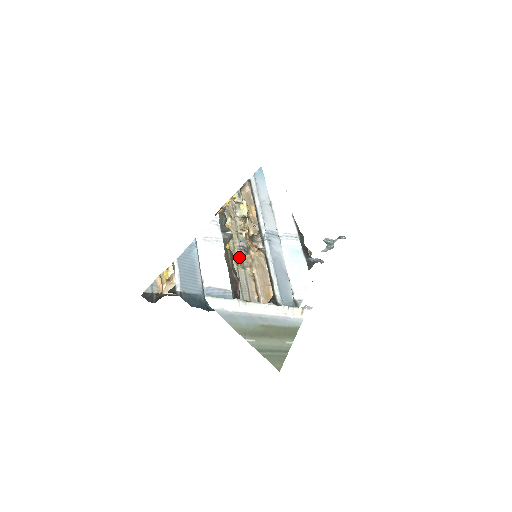
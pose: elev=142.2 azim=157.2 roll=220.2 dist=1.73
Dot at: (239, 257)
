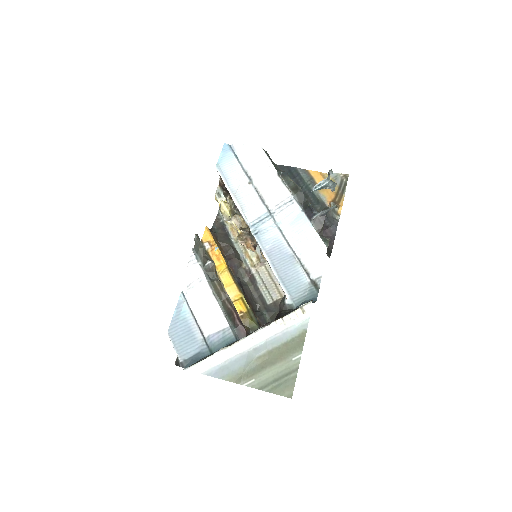
Dot at: (254, 255)
